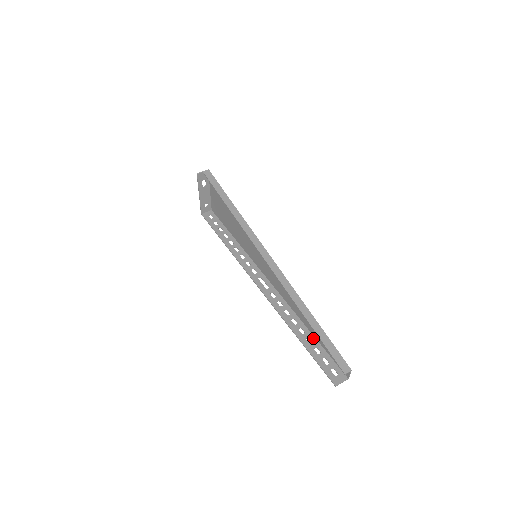
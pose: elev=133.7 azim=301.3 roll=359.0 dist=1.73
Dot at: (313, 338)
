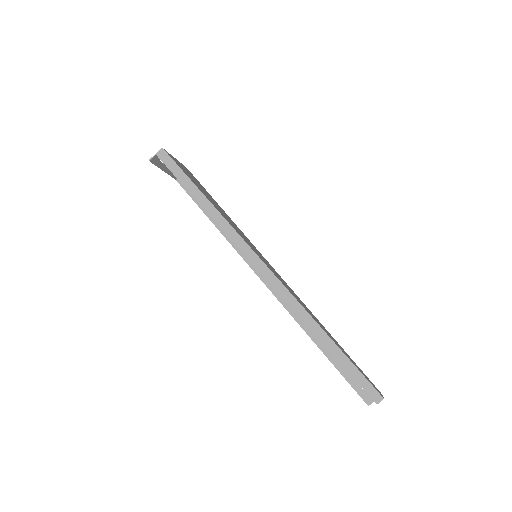
Dot at: occluded
